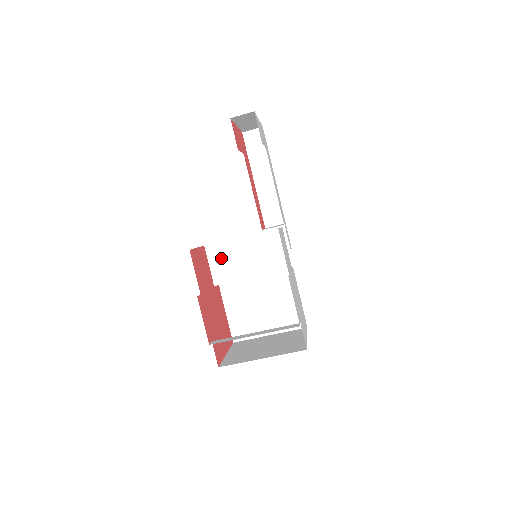
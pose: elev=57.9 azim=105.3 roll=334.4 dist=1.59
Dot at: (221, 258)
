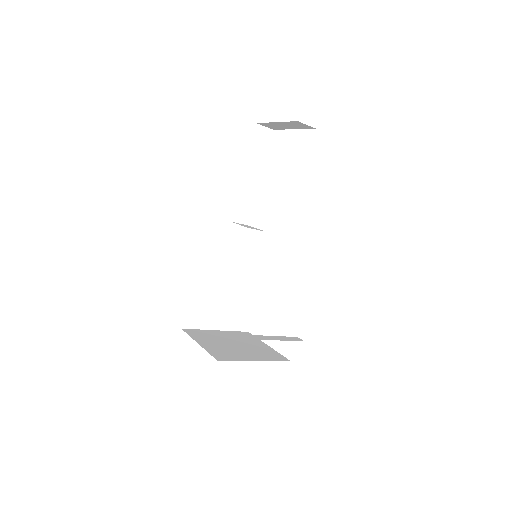
Dot at: (225, 244)
